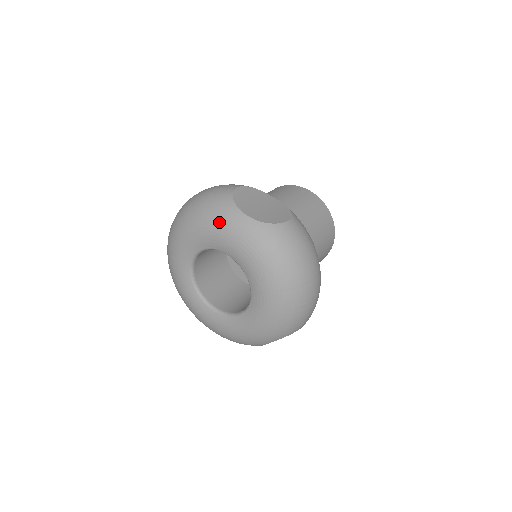
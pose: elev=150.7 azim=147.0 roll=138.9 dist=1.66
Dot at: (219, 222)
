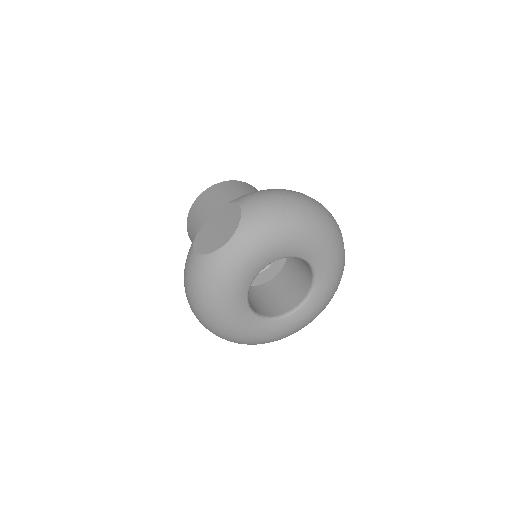
Dot at: (227, 272)
